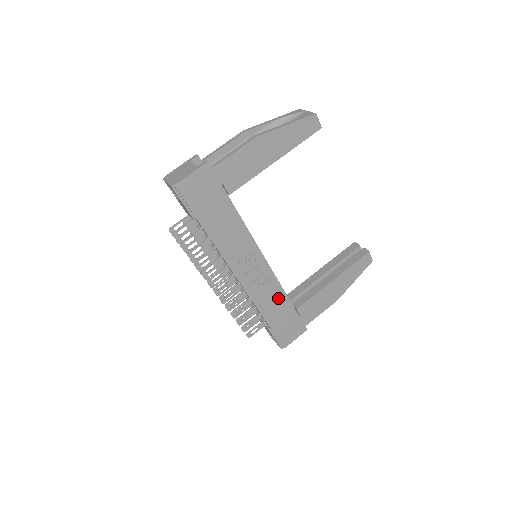
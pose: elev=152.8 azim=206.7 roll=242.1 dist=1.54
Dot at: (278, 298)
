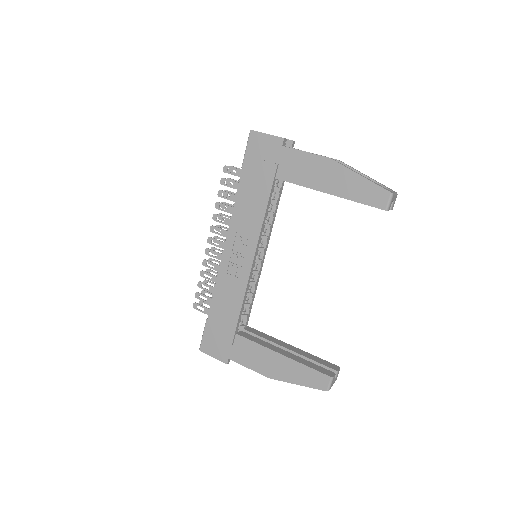
Dot at: (234, 303)
